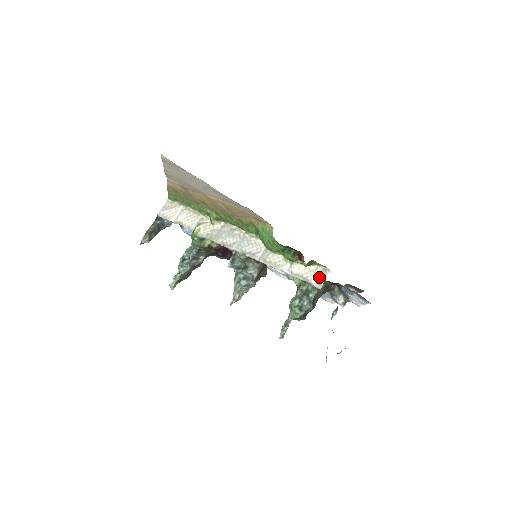
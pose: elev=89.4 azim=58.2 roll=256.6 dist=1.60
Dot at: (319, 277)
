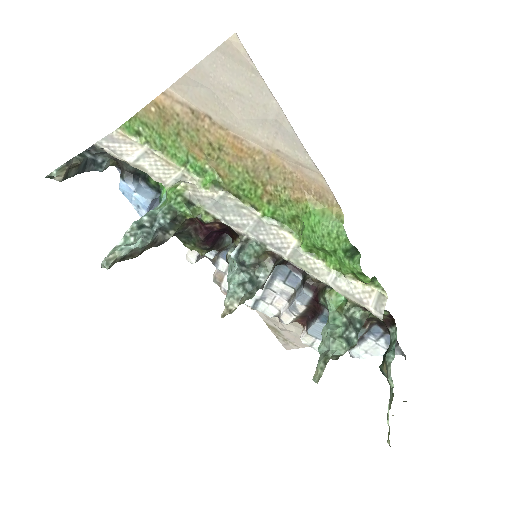
Dot at: (378, 302)
